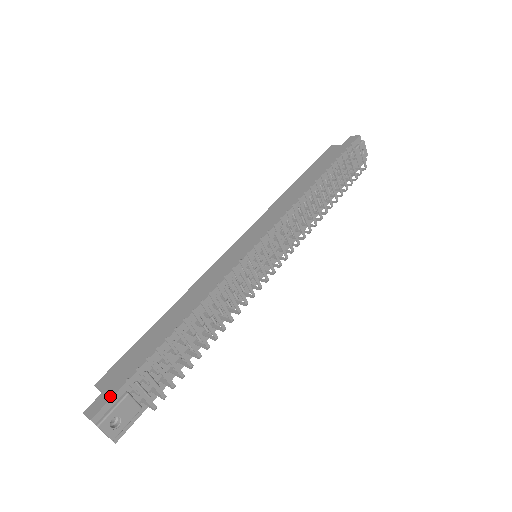
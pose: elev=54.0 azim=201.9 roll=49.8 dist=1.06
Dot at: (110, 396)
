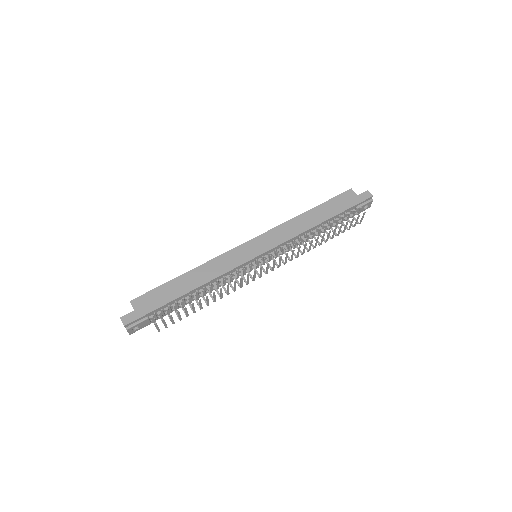
Dot at: (138, 317)
